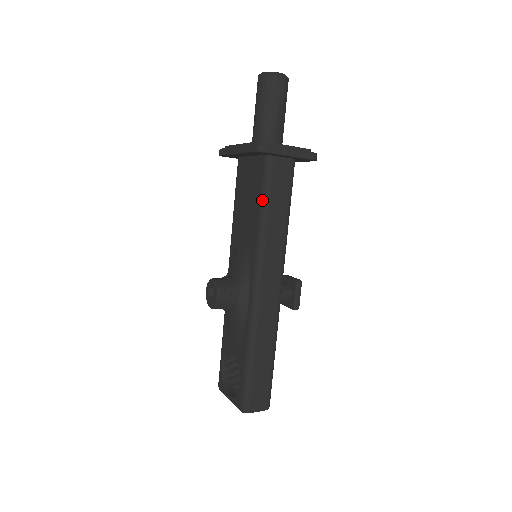
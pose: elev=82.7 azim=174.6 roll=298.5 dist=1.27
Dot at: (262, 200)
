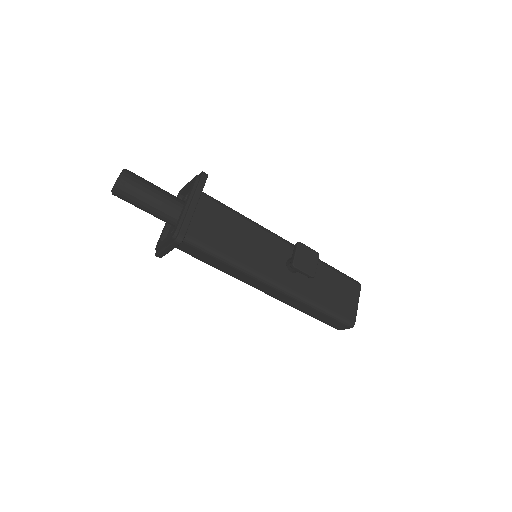
Dot at: occluded
